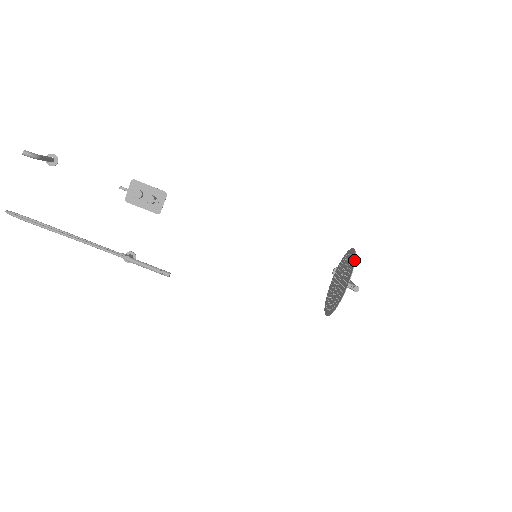
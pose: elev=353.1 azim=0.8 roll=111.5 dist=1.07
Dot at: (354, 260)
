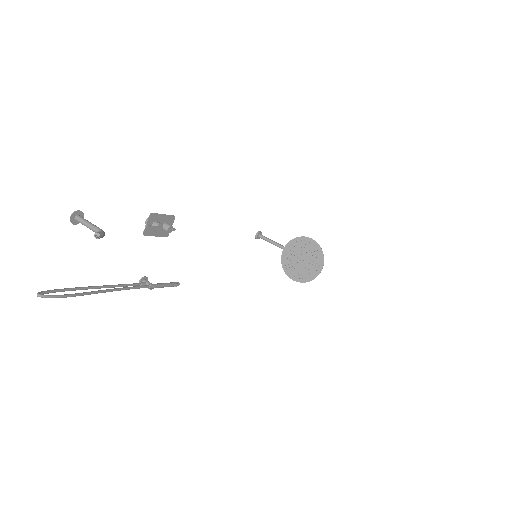
Dot at: occluded
